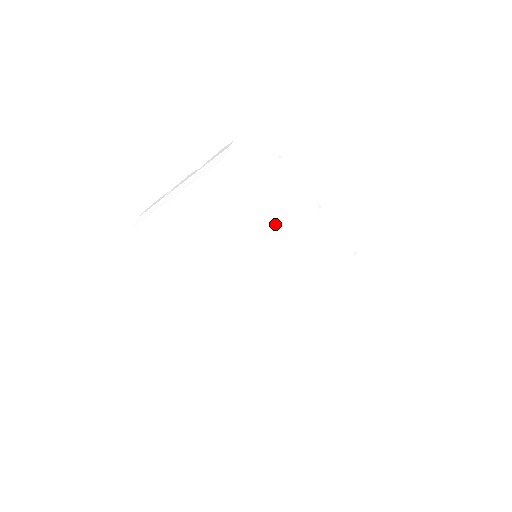
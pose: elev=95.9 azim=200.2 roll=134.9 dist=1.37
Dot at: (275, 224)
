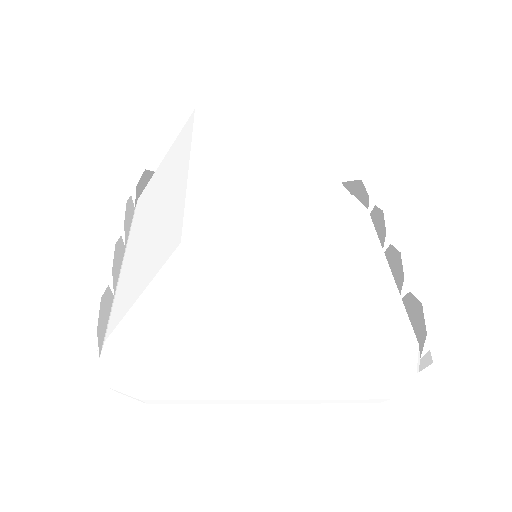
Dot at: occluded
